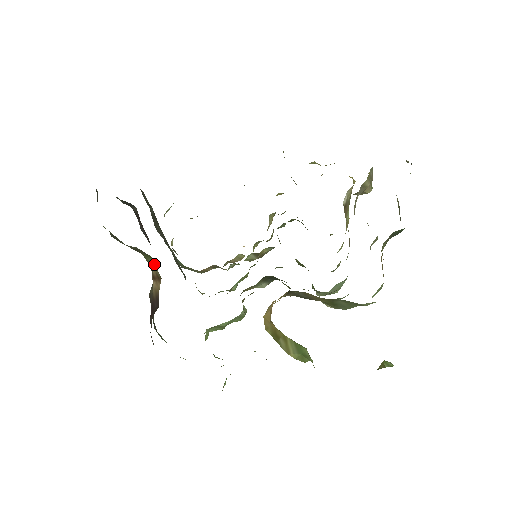
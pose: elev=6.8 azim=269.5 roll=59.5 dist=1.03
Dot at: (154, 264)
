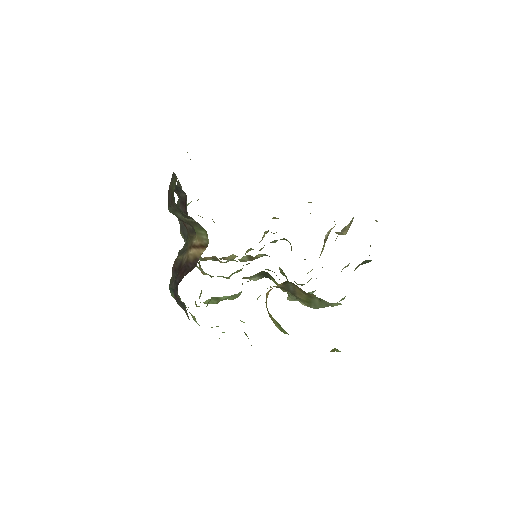
Dot at: (205, 235)
